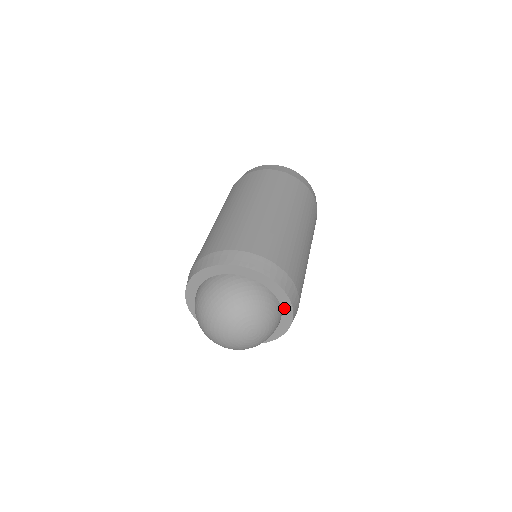
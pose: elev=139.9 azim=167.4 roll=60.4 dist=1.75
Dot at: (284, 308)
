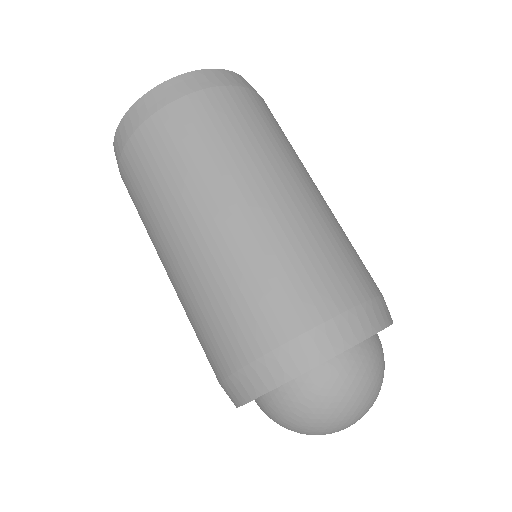
Dot at: occluded
